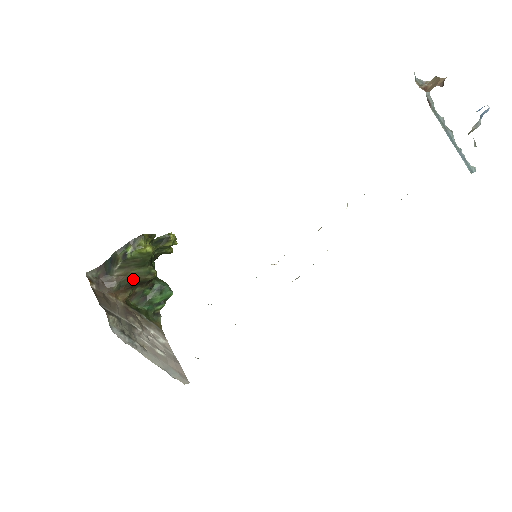
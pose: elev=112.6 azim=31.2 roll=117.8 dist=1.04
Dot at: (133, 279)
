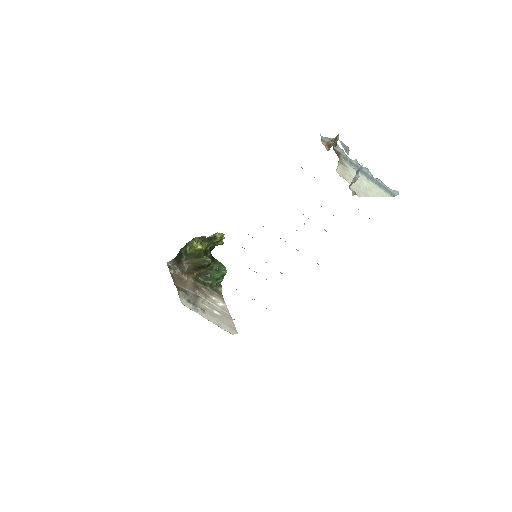
Dot at: (196, 265)
